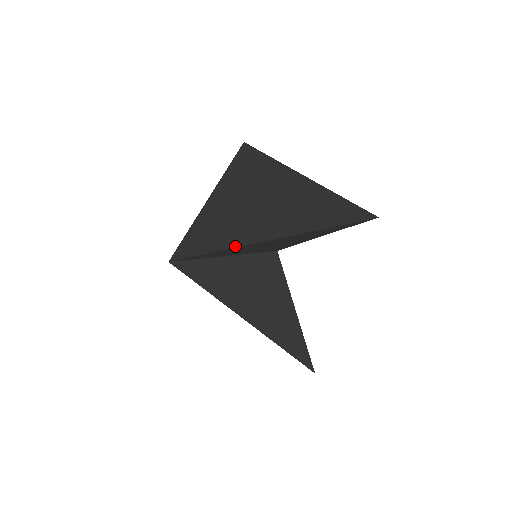
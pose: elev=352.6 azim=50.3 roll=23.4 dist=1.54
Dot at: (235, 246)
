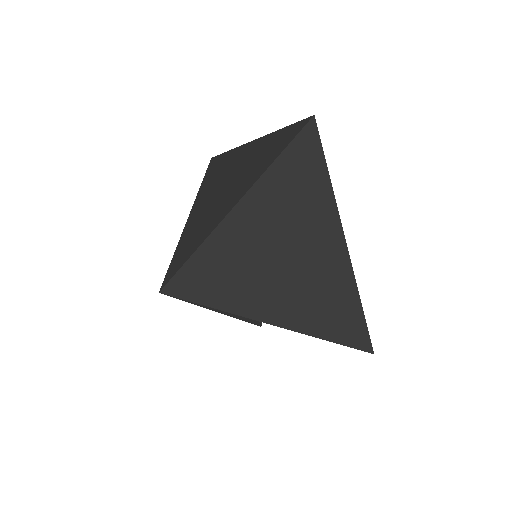
Dot at: (231, 311)
